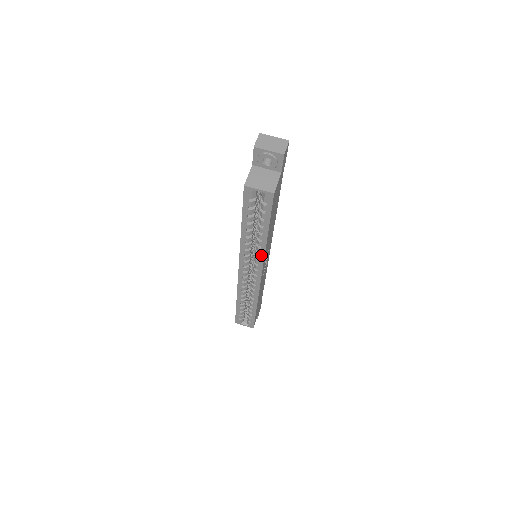
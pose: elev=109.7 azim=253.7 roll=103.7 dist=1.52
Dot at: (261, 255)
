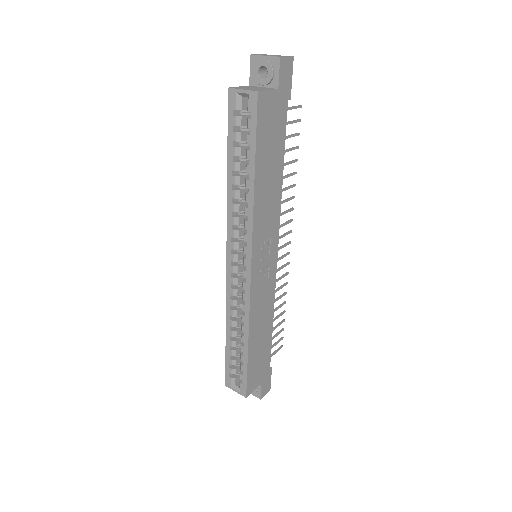
Dot at: (249, 222)
